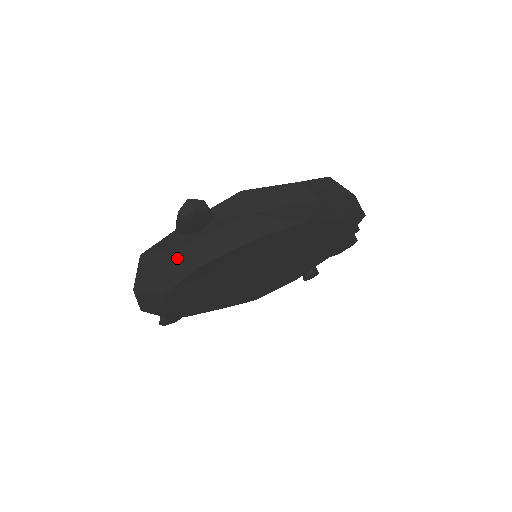
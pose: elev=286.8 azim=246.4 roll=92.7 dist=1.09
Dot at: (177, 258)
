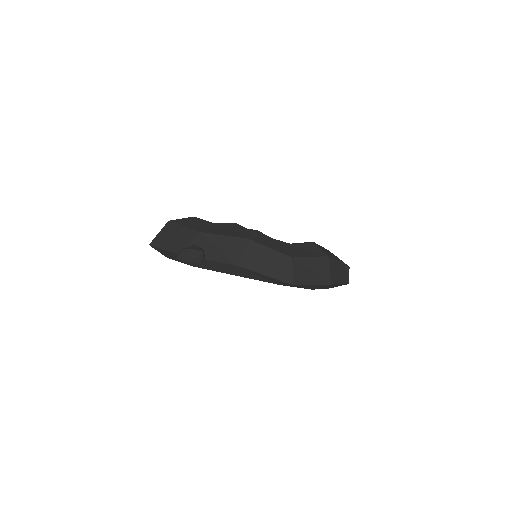
Dot at: occluded
